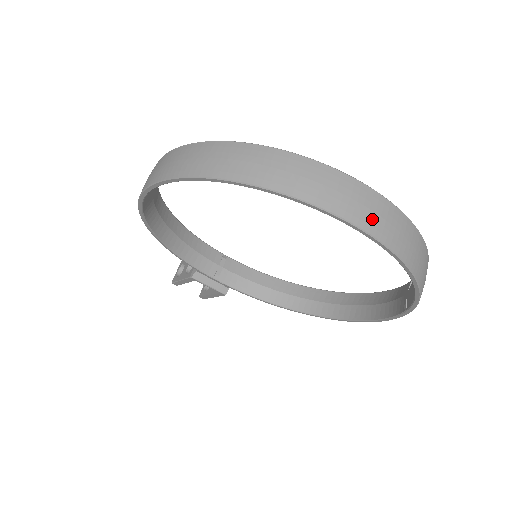
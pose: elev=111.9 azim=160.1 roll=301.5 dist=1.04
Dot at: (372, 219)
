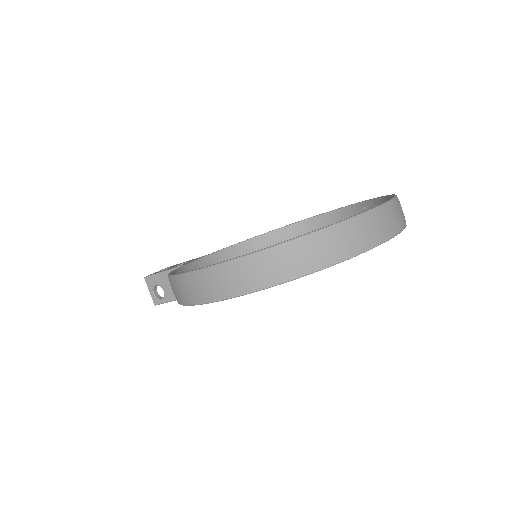
Dot at: (399, 221)
